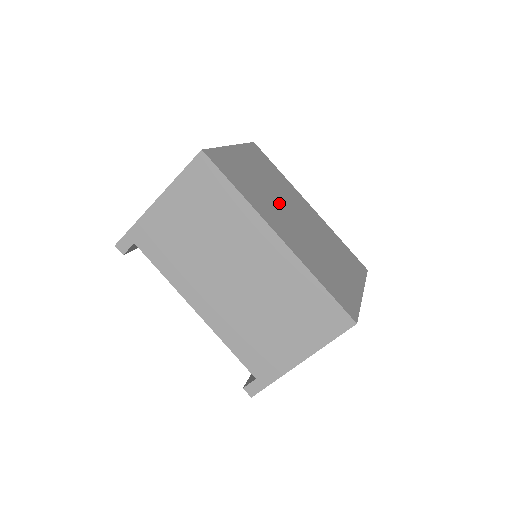
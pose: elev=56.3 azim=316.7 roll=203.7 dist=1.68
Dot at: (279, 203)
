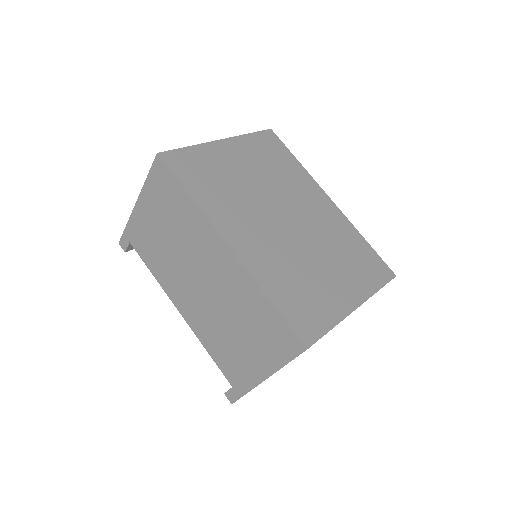
Dot at: (262, 202)
